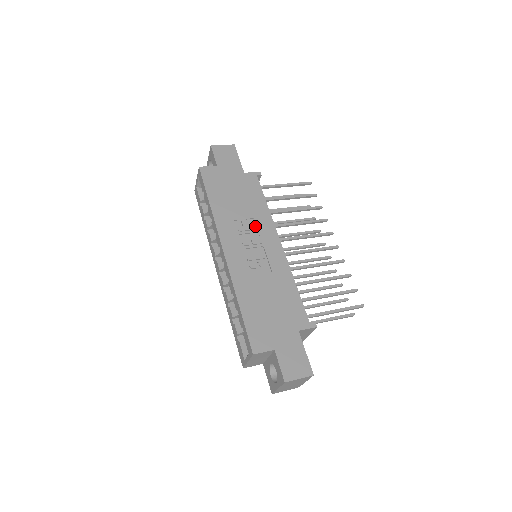
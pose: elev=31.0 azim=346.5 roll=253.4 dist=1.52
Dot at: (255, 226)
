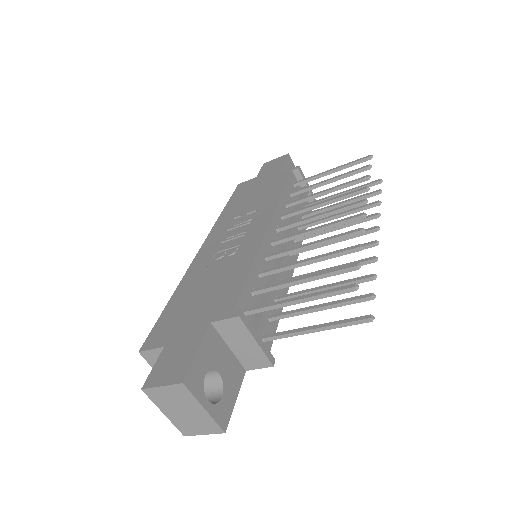
Dot at: (253, 217)
